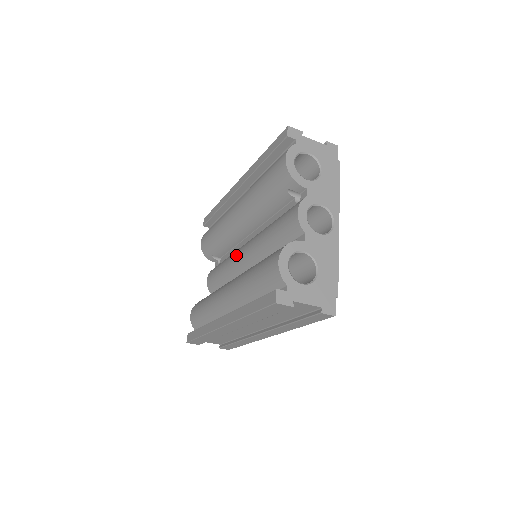
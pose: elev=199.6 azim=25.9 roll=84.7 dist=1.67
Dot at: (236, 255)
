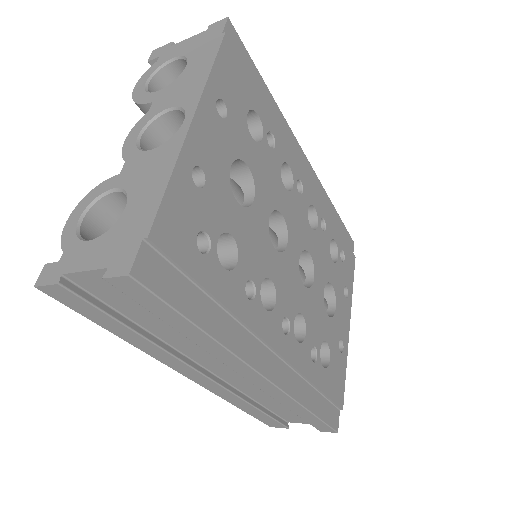
Dot at: occluded
